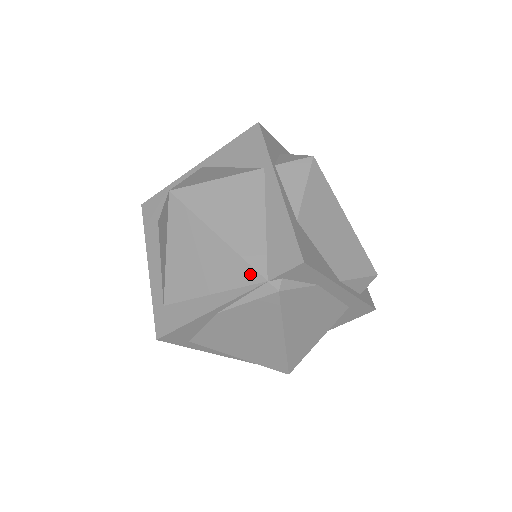
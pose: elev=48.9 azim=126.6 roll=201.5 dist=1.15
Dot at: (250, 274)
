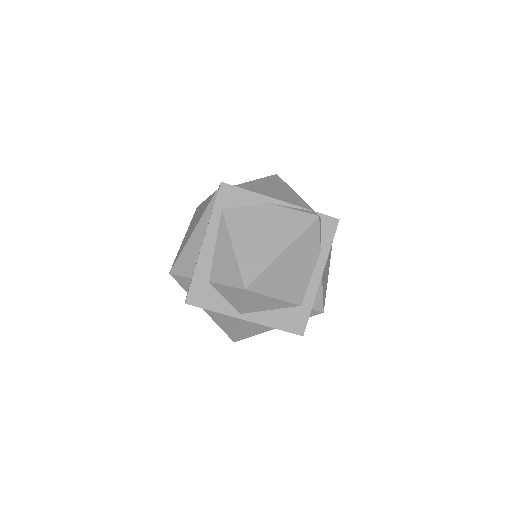
Dot at: (305, 206)
